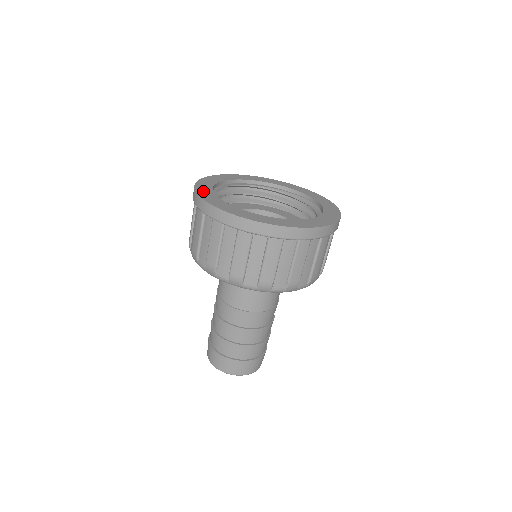
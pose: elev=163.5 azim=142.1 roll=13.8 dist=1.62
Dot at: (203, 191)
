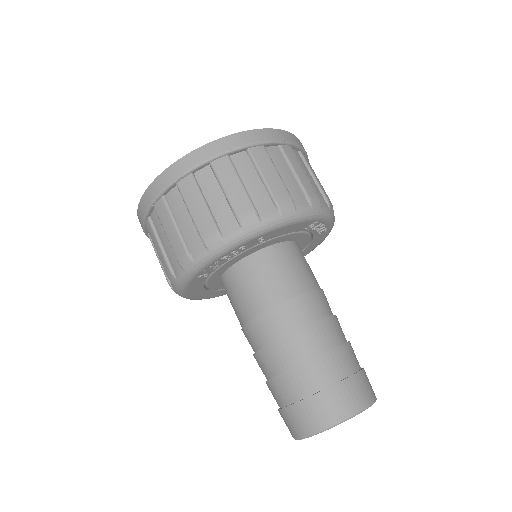
Dot at: occluded
